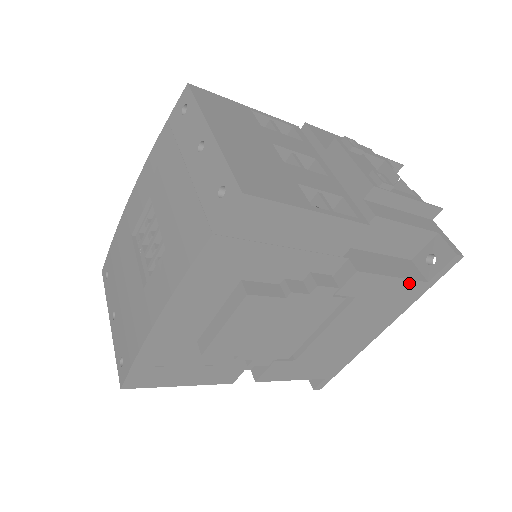
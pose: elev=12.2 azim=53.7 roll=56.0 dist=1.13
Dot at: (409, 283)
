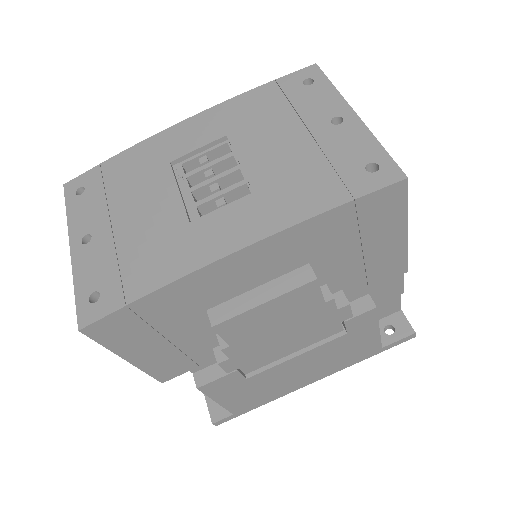
Dot at: (376, 341)
